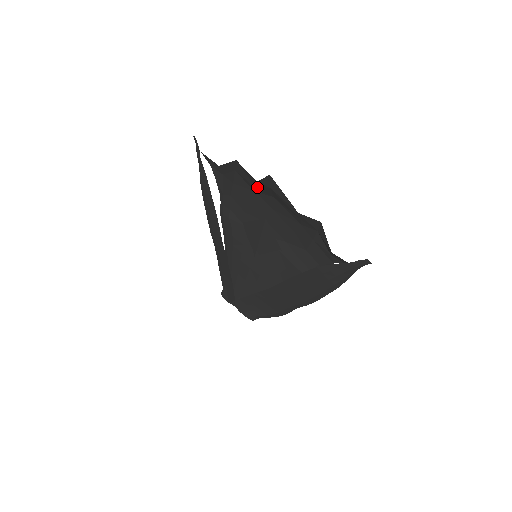
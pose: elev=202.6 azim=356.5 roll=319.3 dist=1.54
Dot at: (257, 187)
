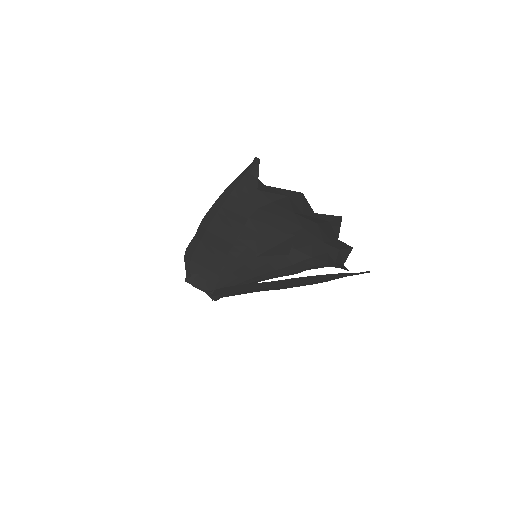
Dot at: (307, 214)
